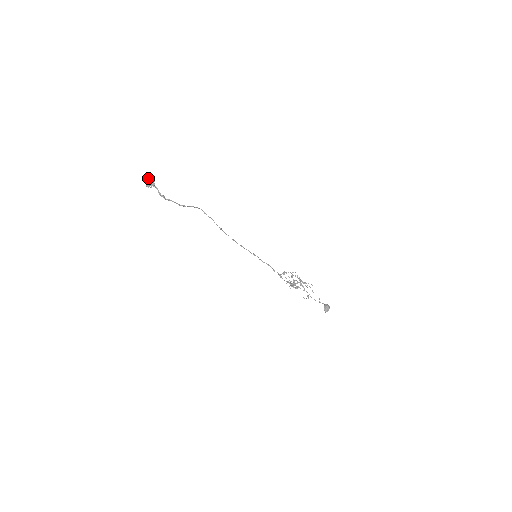
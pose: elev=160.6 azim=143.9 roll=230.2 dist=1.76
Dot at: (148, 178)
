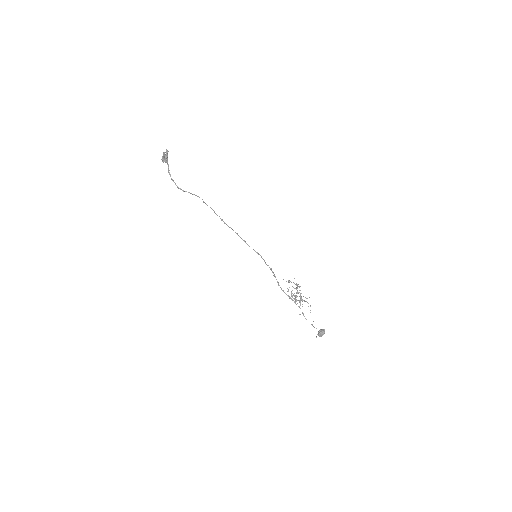
Dot at: (166, 152)
